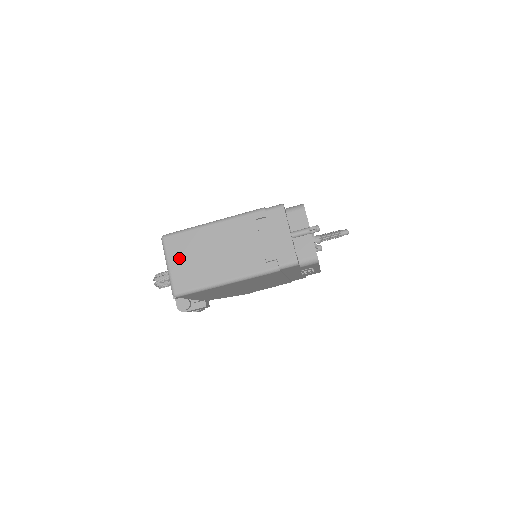
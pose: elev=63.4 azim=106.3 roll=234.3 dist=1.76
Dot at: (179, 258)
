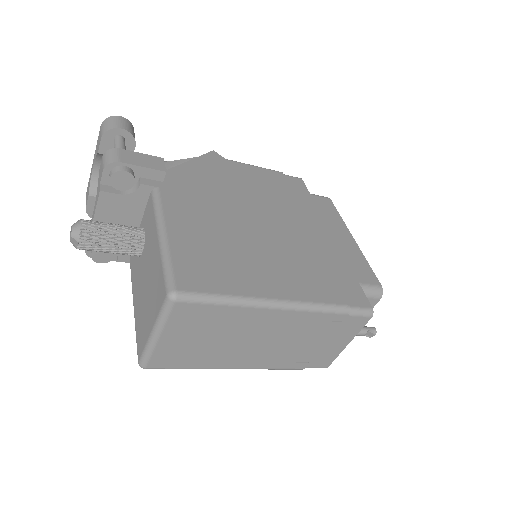
Dot at: (183, 333)
